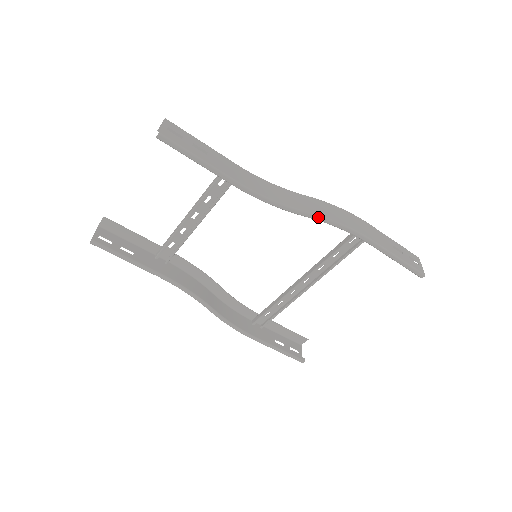
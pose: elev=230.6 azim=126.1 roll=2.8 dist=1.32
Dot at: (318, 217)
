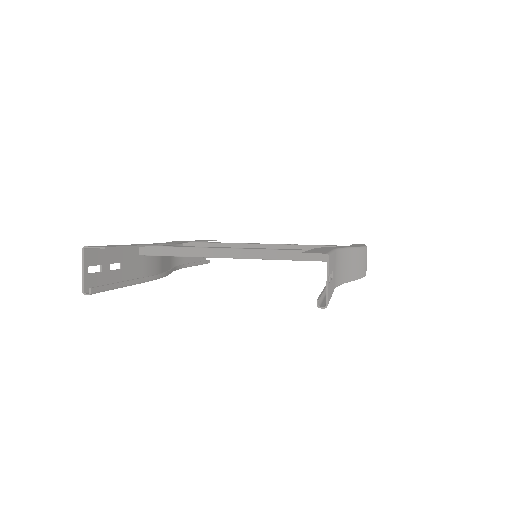
Dot at: occluded
